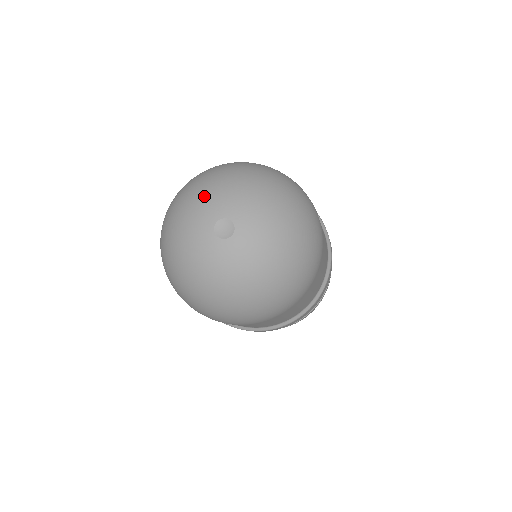
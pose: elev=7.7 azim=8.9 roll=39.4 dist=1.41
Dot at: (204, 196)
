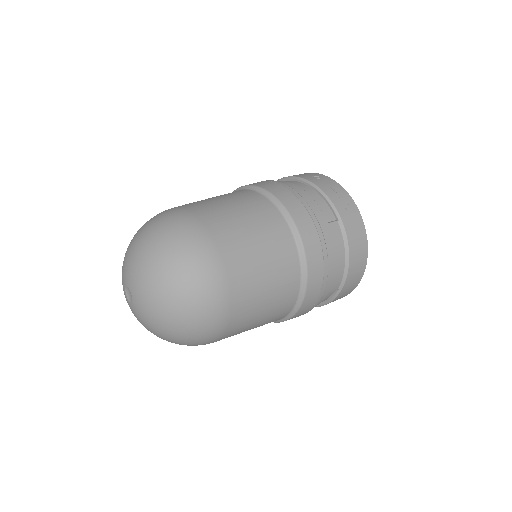
Dot at: (135, 264)
